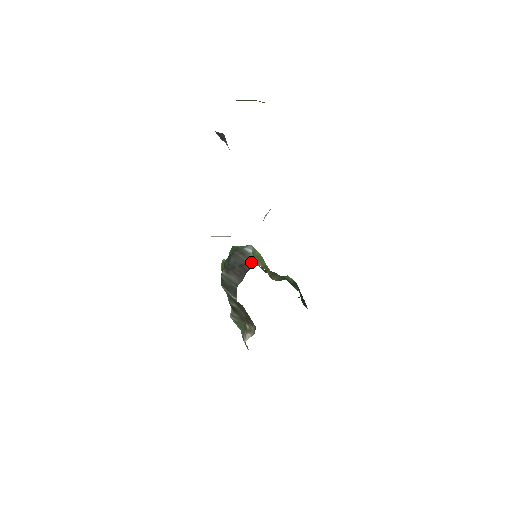
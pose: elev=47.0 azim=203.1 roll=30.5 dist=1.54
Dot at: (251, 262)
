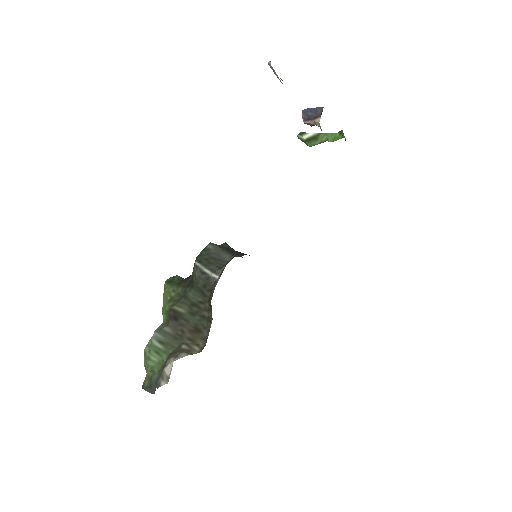
Dot at: occluded
